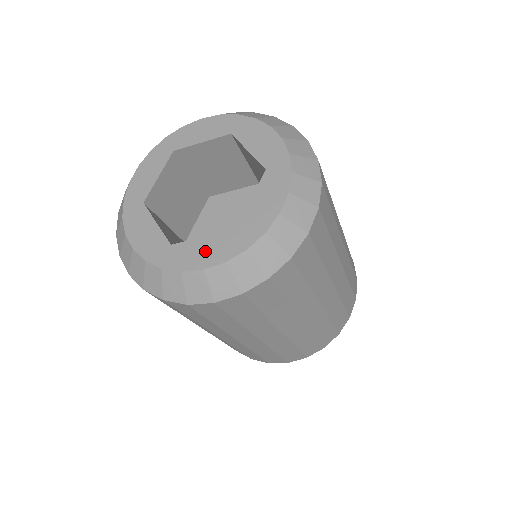
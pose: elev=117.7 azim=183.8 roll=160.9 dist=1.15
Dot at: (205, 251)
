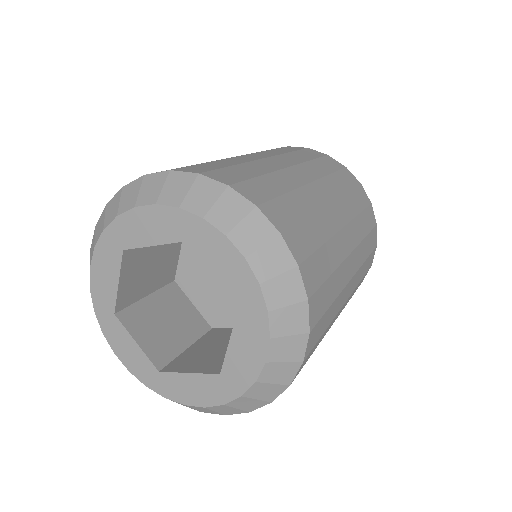
Dot at: (246, 350)
